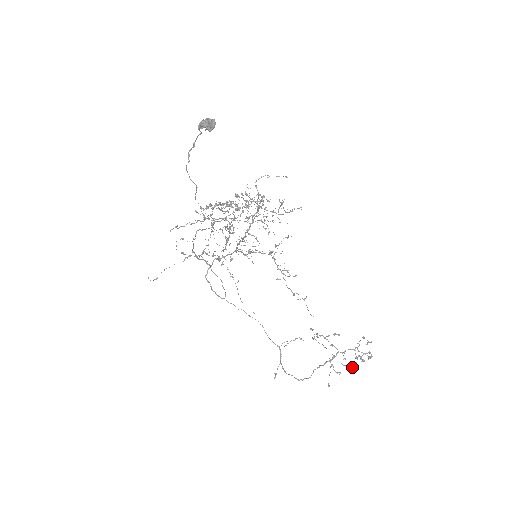
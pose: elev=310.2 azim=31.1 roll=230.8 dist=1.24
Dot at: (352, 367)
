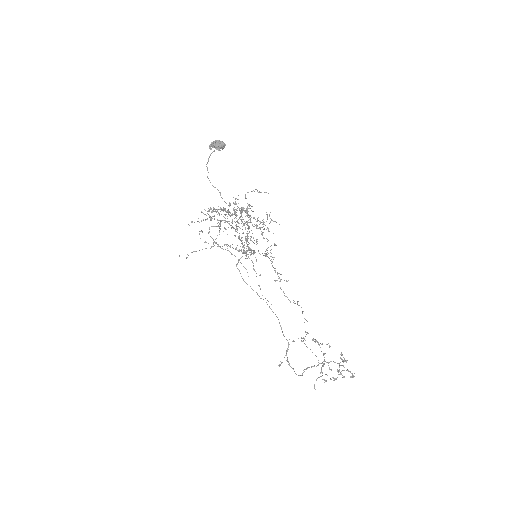
Dot at: (335, 379)
